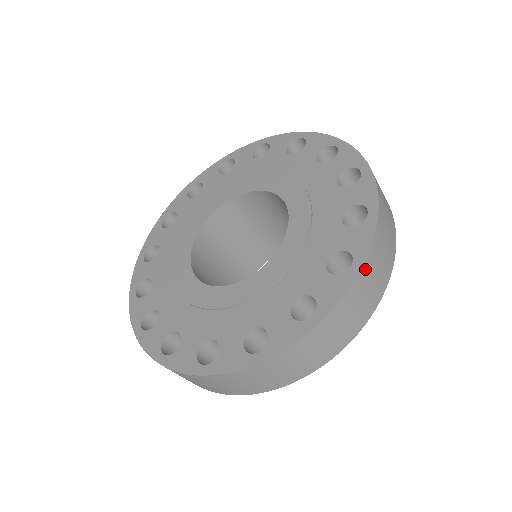
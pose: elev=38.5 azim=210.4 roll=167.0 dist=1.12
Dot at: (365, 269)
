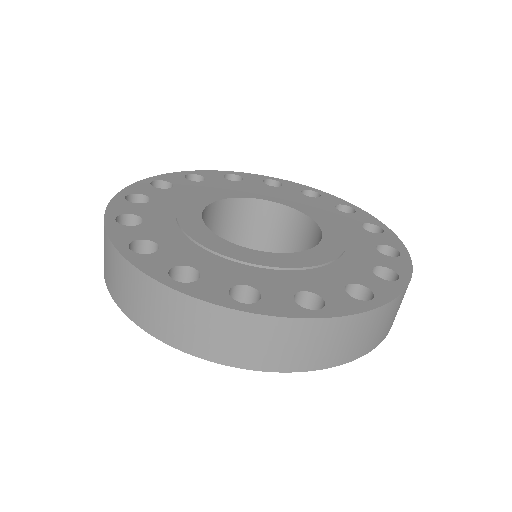
Dot at: (322, 325)
